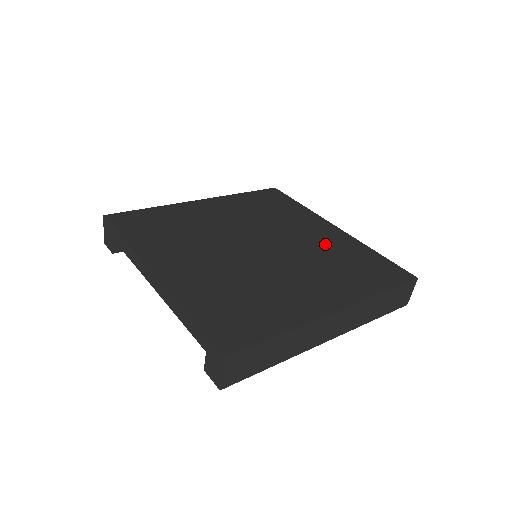
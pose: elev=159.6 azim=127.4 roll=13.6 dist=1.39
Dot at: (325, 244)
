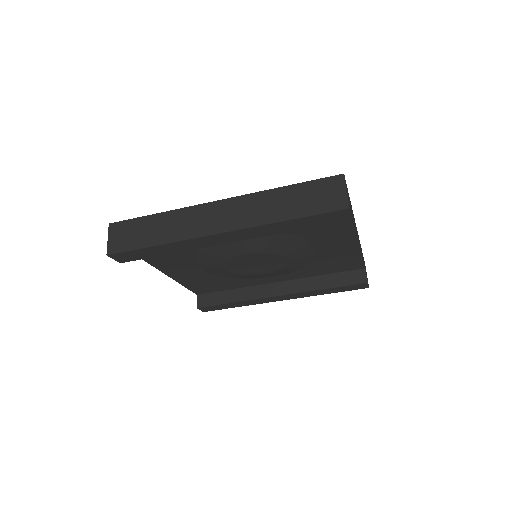
Dot at: occluded
